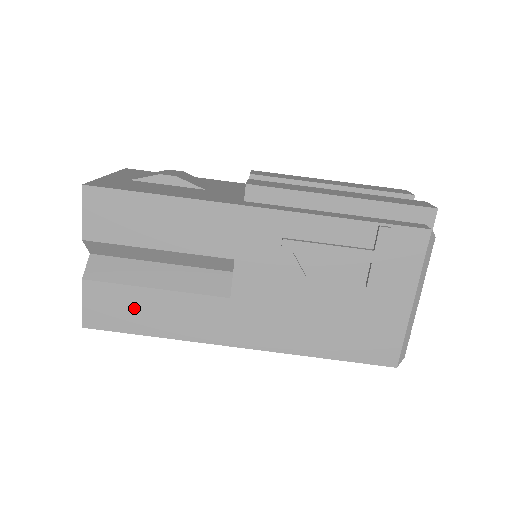
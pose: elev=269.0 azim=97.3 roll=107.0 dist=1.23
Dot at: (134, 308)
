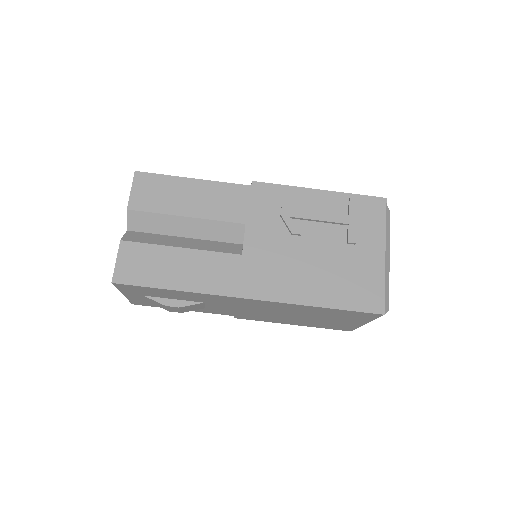
Dot at: (161, 264)
